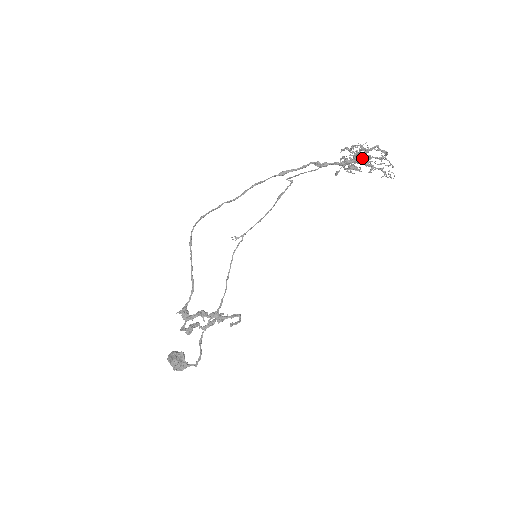
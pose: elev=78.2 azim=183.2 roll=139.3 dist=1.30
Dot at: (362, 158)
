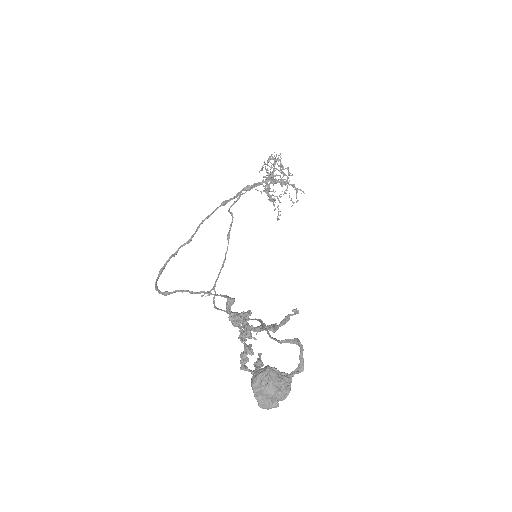
Dot at: occluded
